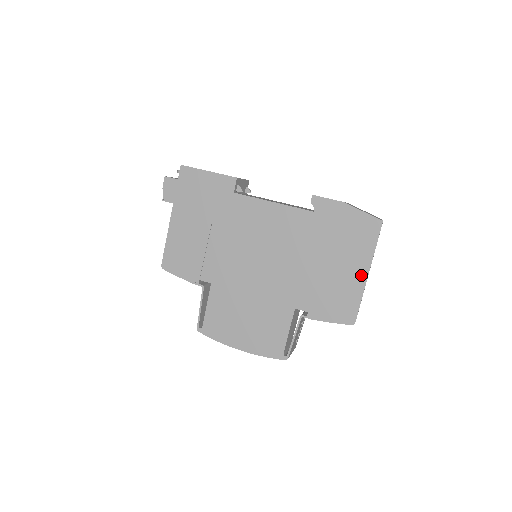
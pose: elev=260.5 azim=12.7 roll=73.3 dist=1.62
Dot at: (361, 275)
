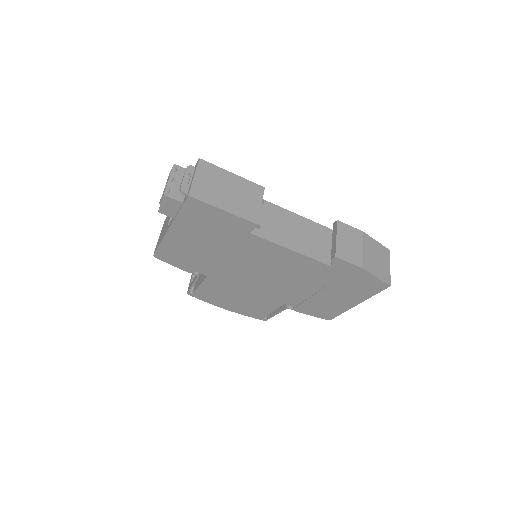
Dot at: (351, 304)
